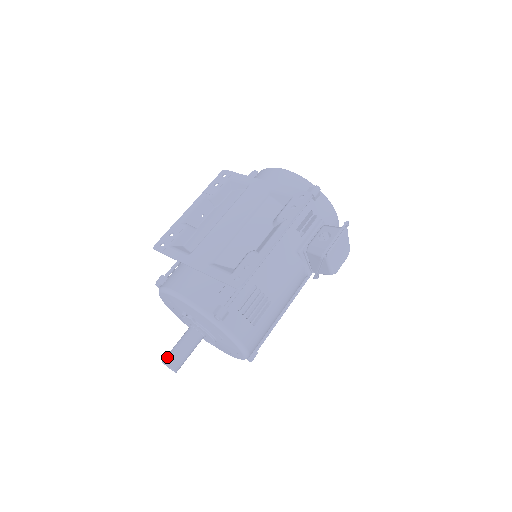
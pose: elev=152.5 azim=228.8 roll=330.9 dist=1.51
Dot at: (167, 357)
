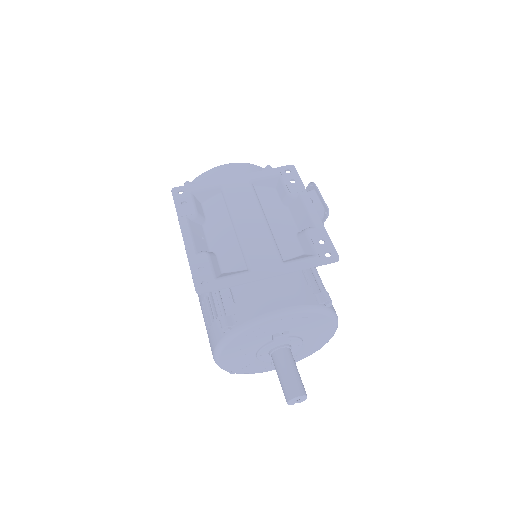
Dot at: (292, 390)
